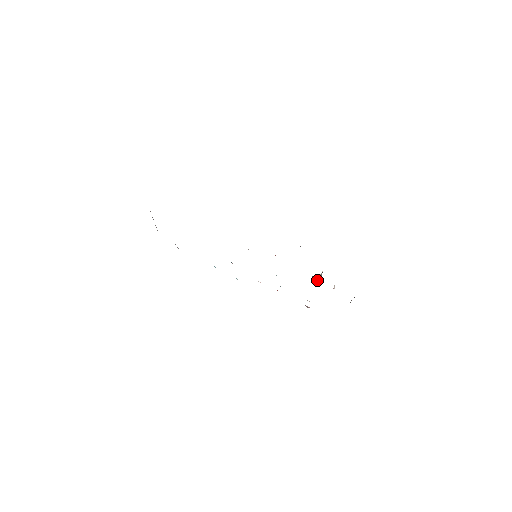
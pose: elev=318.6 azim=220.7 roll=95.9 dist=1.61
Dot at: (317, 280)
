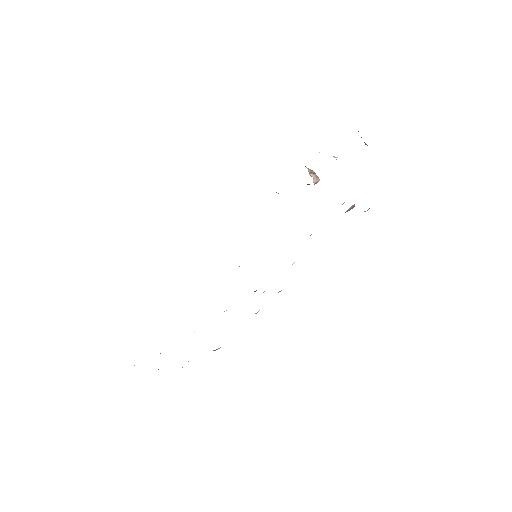
Dot at: (316, 180)
